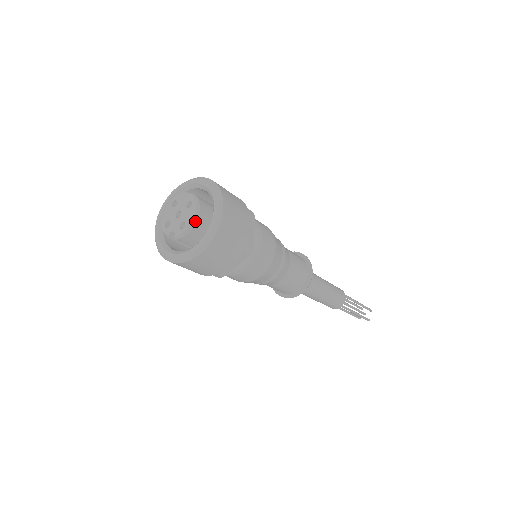
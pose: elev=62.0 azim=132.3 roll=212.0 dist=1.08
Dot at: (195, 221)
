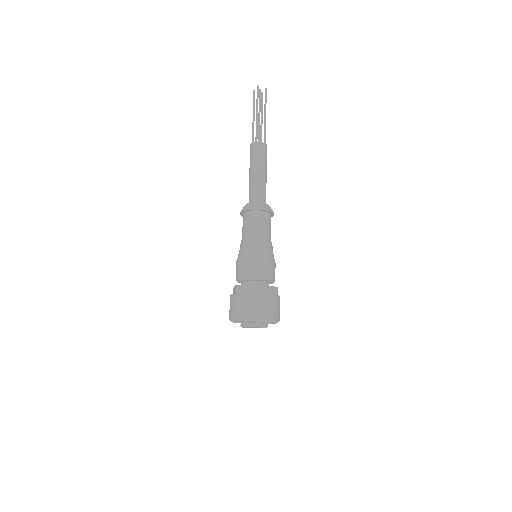
Dot at: occluded
